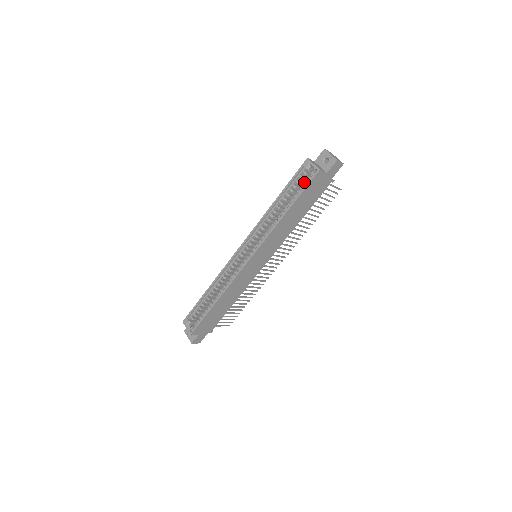
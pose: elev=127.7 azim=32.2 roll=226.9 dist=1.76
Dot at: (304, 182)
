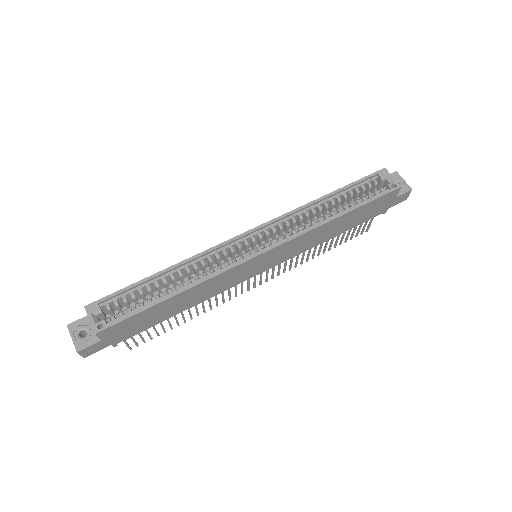
Dot at: occluded
